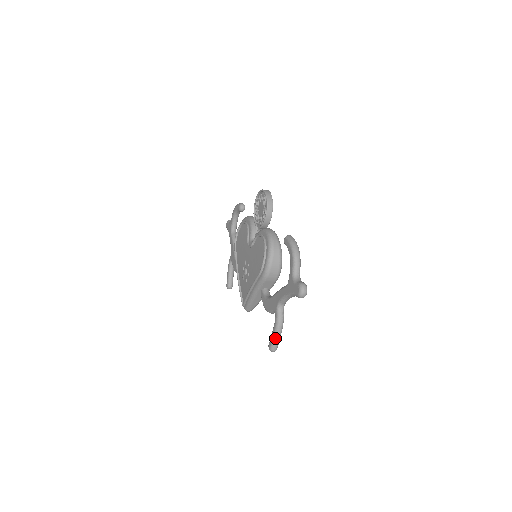
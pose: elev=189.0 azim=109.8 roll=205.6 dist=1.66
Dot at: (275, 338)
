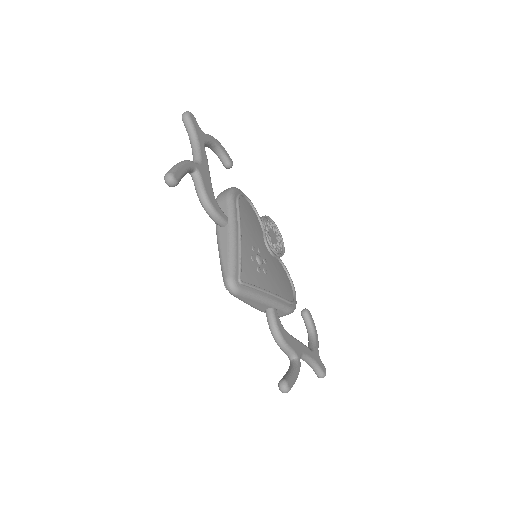
Dot at: occluded
